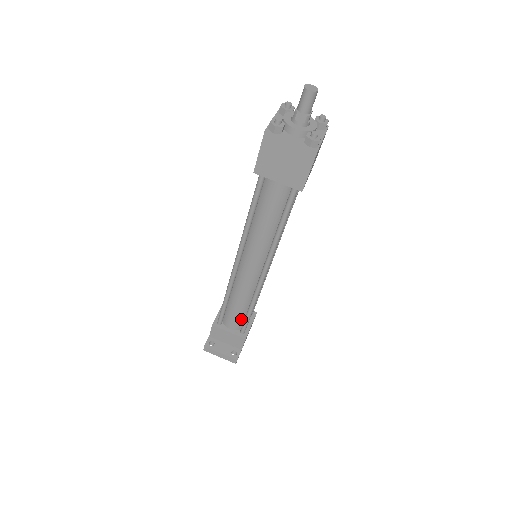
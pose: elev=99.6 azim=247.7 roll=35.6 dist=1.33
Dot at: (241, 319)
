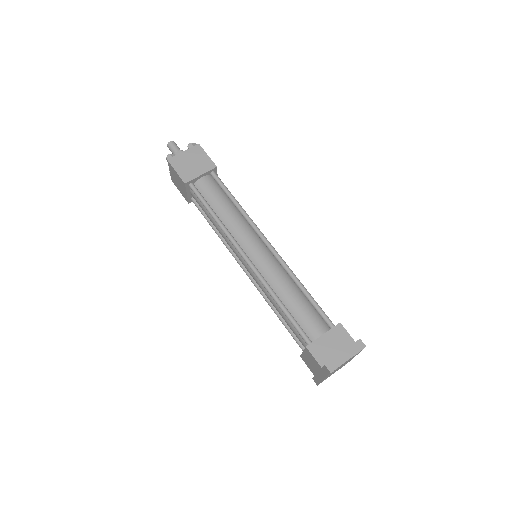
Dot at: (314, 313)
